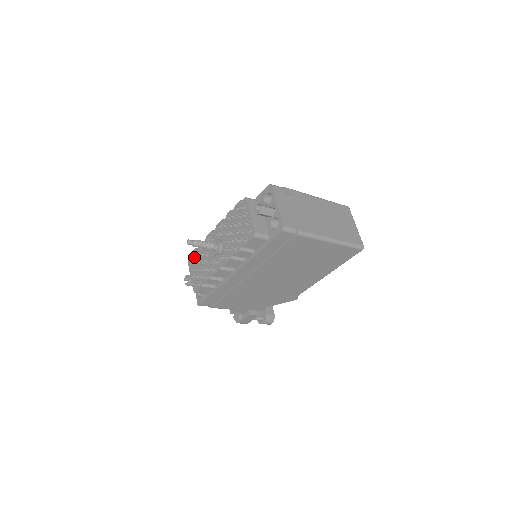
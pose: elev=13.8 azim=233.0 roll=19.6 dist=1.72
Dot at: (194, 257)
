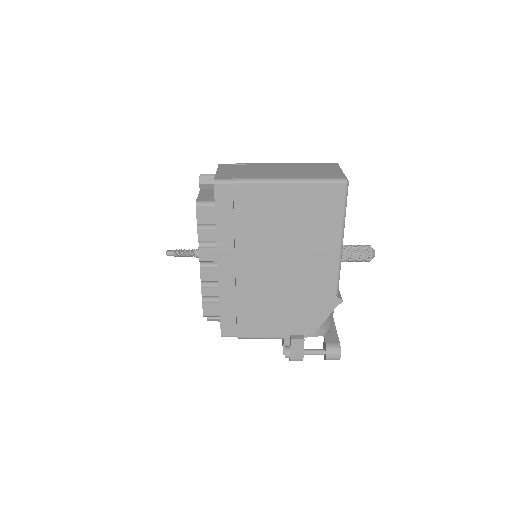
Dot at: occluded
